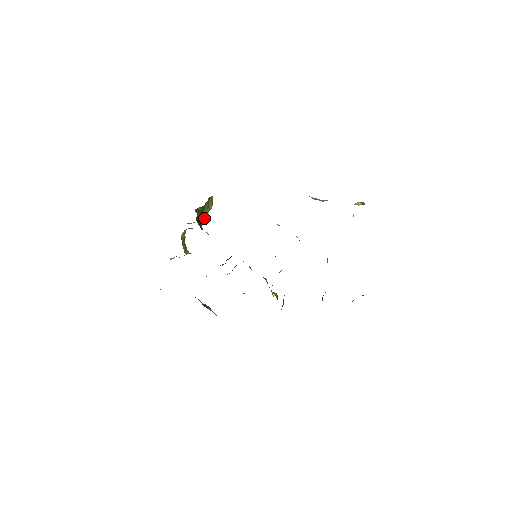
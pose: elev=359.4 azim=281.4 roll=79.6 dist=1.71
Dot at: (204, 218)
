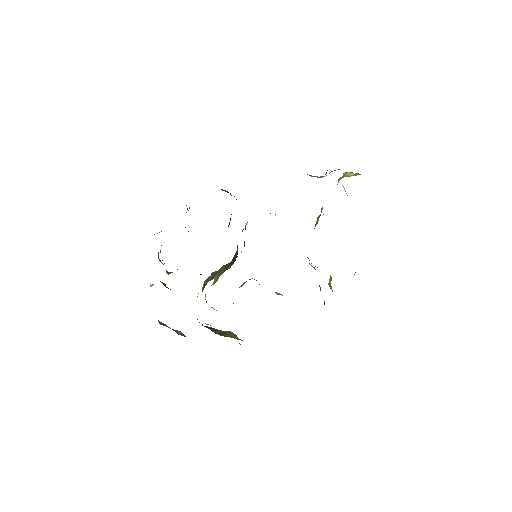
Dot at: occluded
